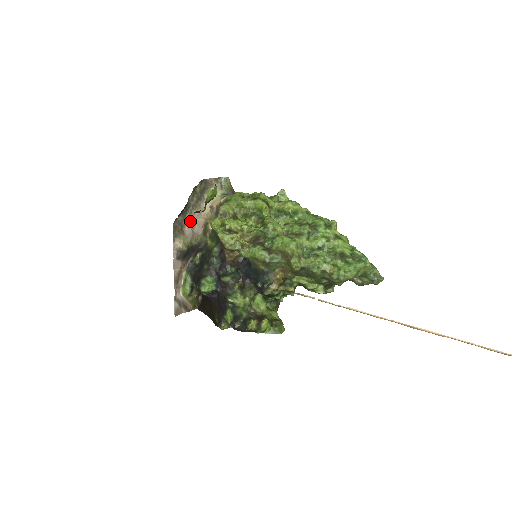
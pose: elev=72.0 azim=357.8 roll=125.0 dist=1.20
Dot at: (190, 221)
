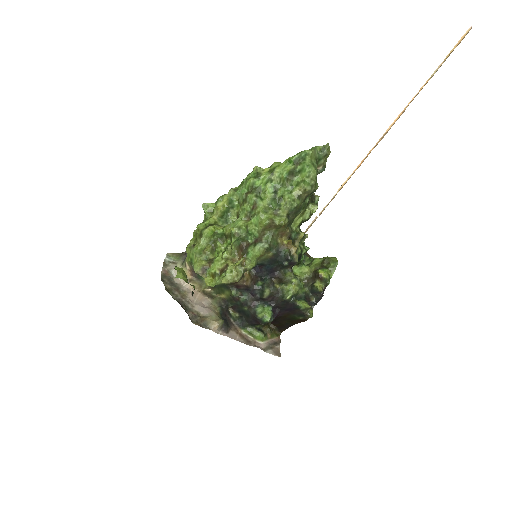
Dot at: (196, 306)
